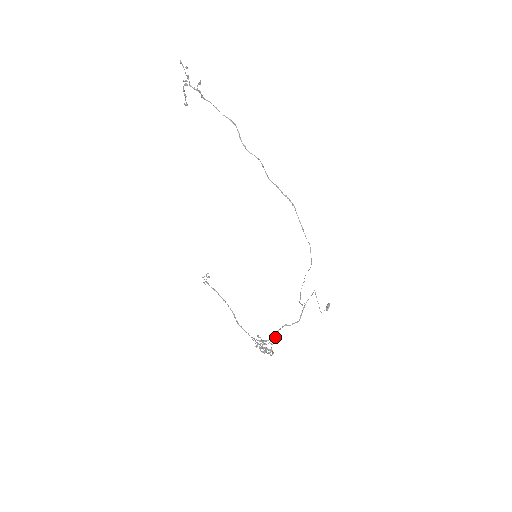
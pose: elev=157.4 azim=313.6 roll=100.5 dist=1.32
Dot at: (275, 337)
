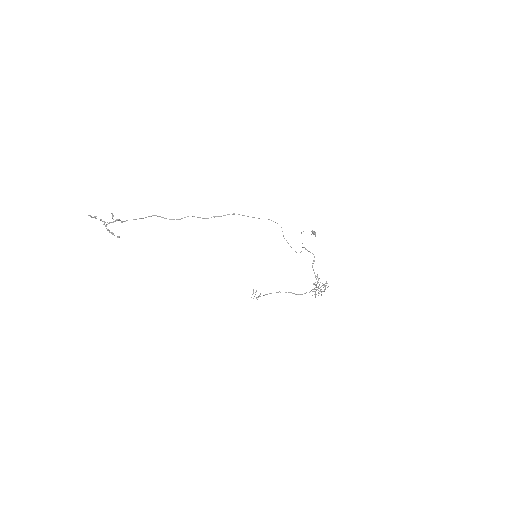
Dot at: (317, 277)
